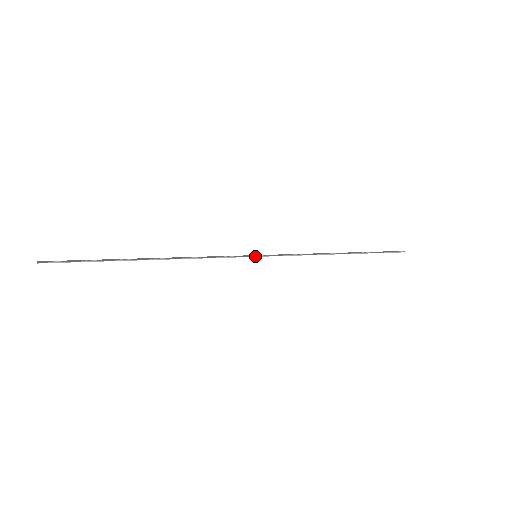
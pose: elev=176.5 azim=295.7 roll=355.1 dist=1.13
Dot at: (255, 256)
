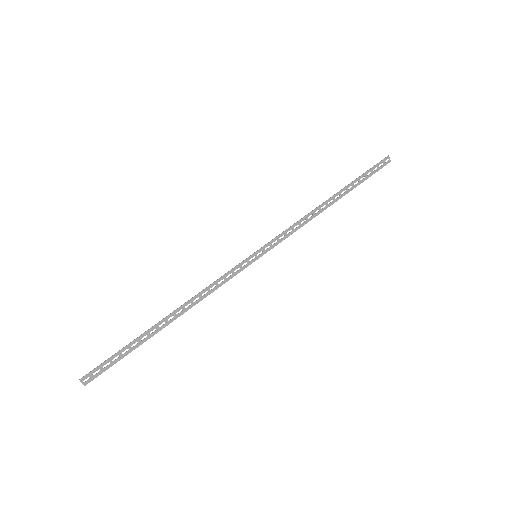
Dot at: occluded
